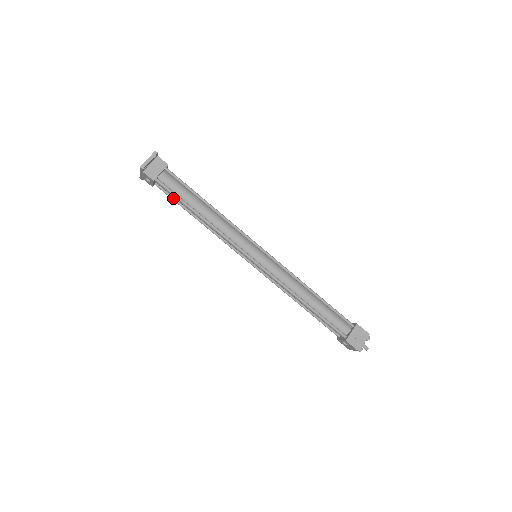
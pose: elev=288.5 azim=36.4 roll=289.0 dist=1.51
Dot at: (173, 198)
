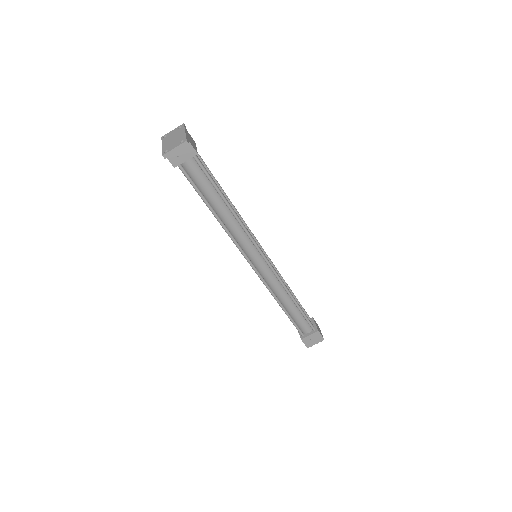
Dot at: occluded
